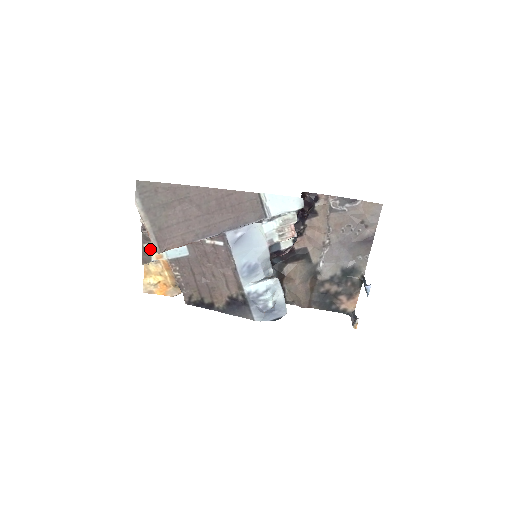
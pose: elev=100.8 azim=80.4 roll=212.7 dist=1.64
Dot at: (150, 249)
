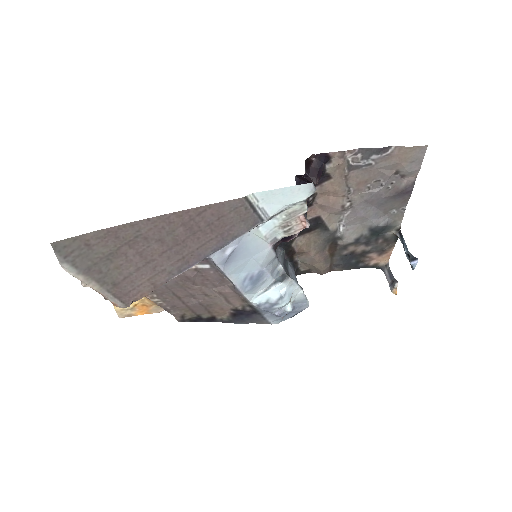
Dot at: occluded
